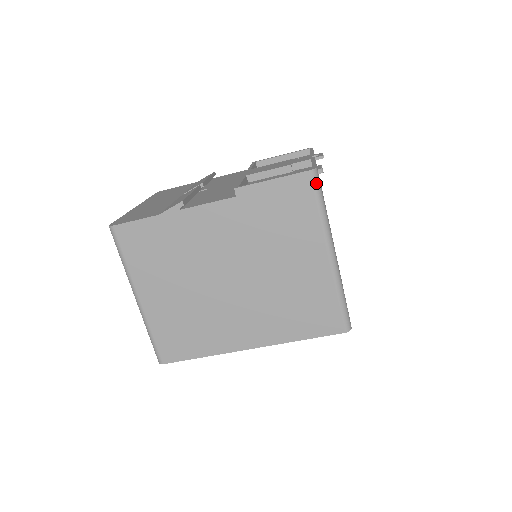
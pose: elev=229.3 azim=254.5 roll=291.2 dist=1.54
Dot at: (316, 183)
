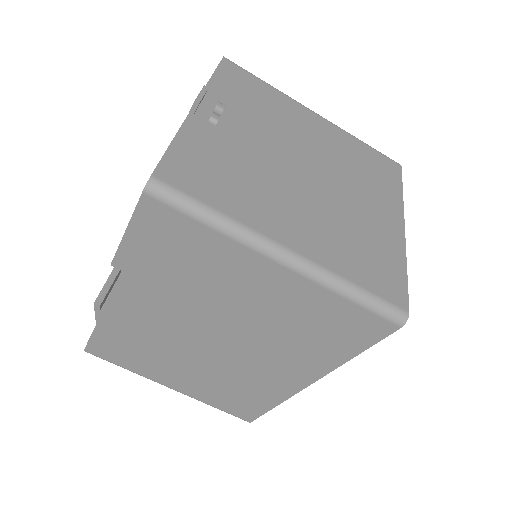
Dot at: (168, 198)
